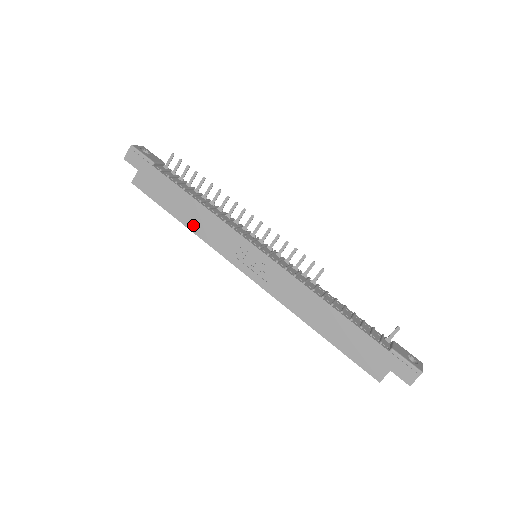
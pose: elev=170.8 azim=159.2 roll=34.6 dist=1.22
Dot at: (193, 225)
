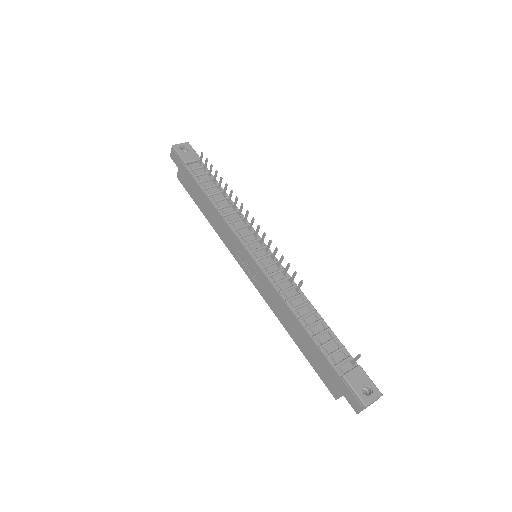
Dot at: (212, 221)
